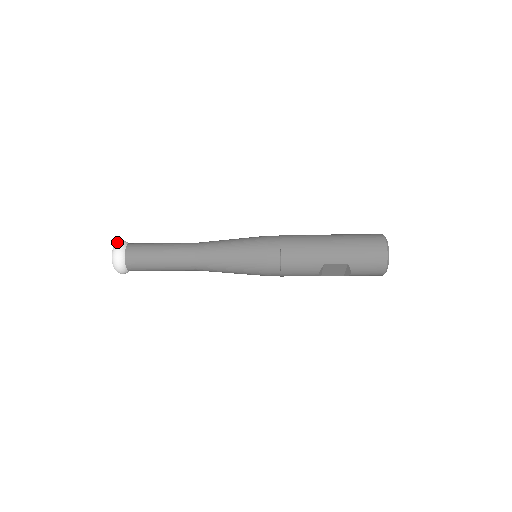
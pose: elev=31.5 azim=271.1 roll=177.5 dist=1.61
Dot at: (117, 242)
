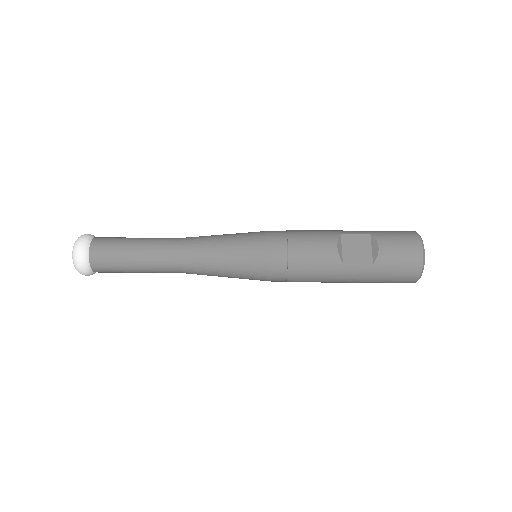
Dot at: occluded
